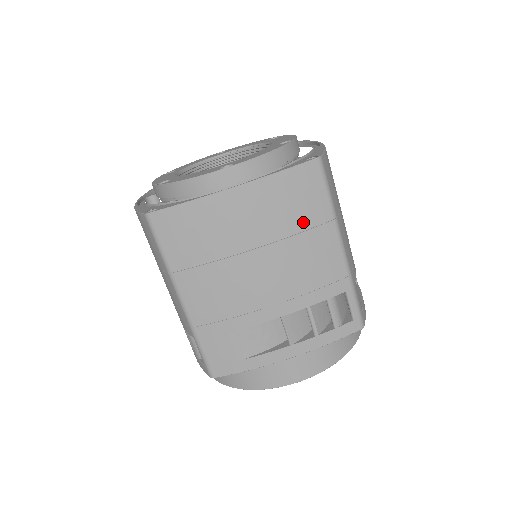
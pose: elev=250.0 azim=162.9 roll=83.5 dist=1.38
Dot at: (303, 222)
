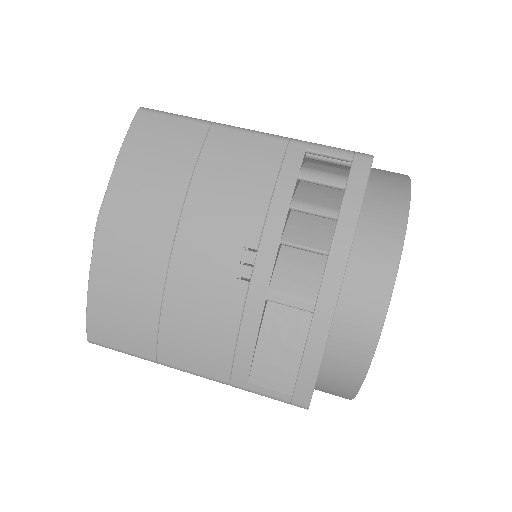
Dot at: occluded
